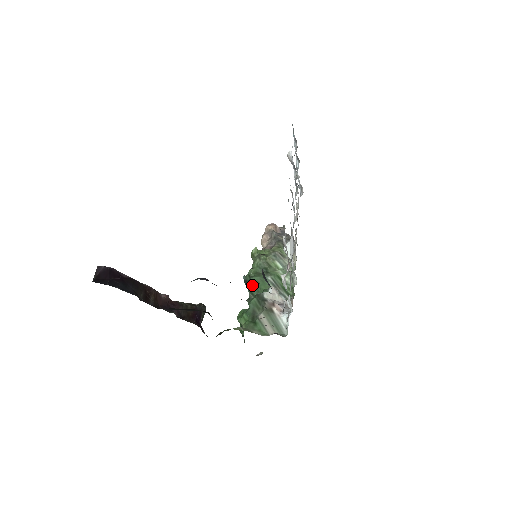
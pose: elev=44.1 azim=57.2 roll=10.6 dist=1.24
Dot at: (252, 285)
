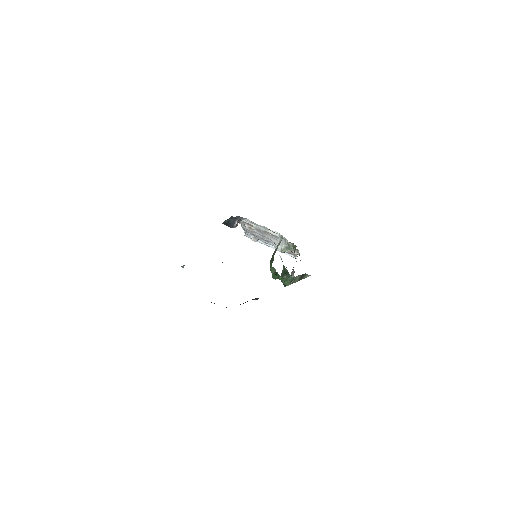
Dot at: (282, 276)
